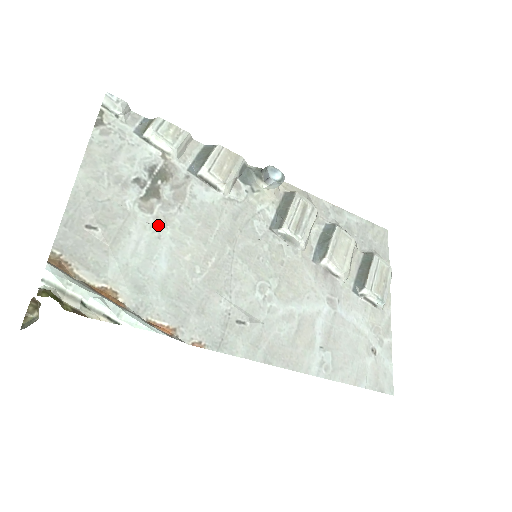
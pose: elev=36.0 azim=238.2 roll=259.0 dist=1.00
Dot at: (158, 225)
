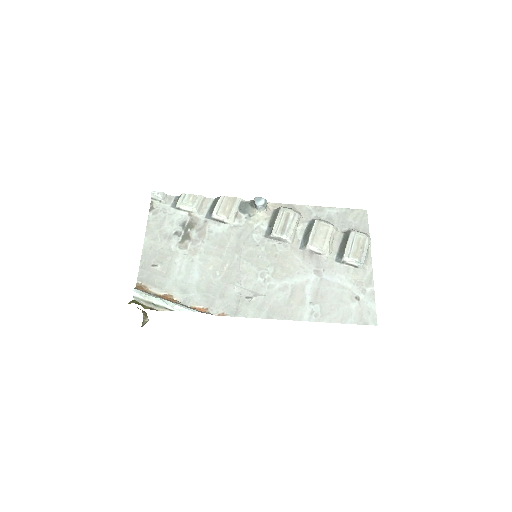
Dot at: (191, 254)
